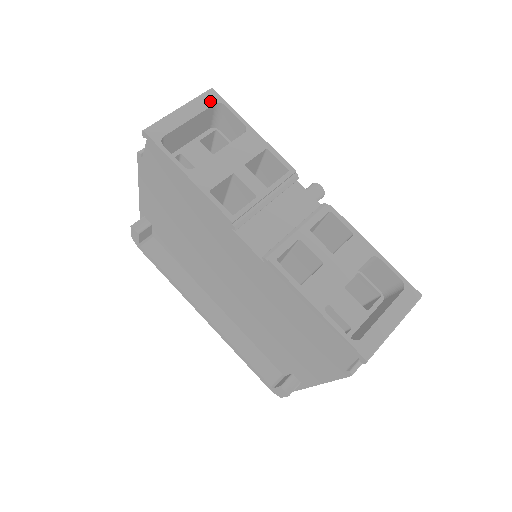
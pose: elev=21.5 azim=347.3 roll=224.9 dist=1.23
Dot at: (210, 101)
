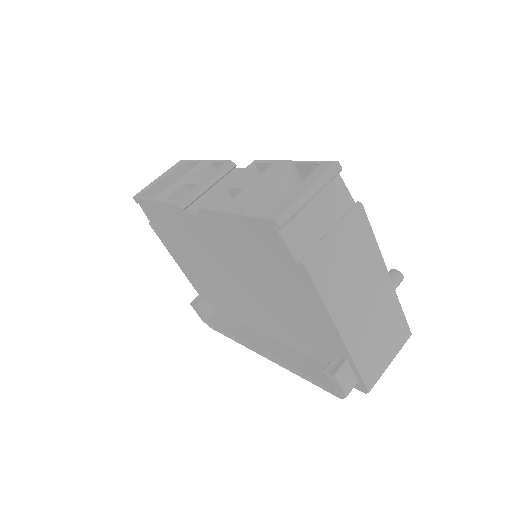
Dot at: (178, 165)
